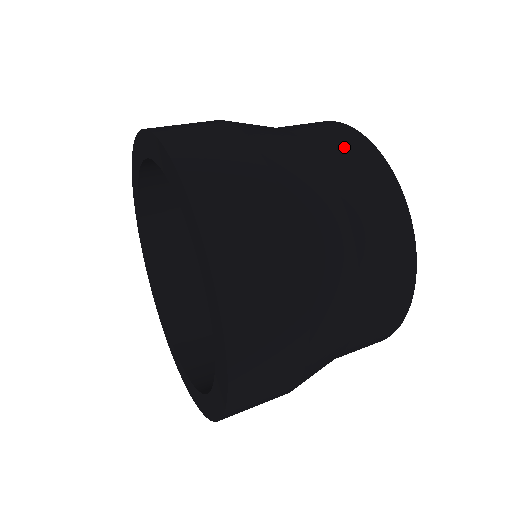
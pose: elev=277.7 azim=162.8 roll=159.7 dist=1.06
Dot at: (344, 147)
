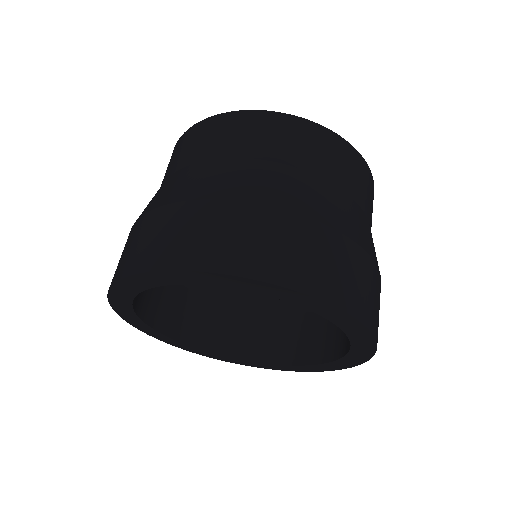
Dot at: (224, 134)
